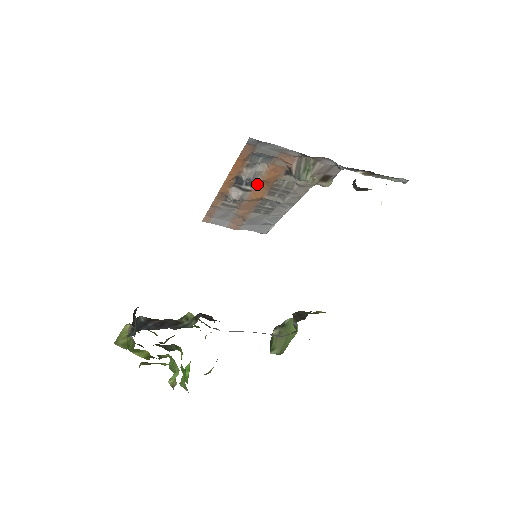
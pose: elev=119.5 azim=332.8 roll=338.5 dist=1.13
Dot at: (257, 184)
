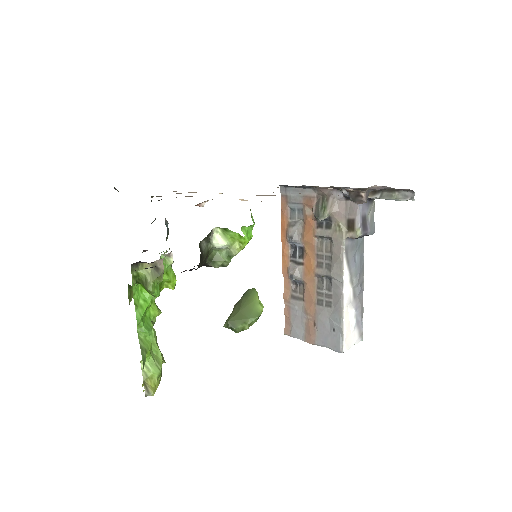
Dot at: (306, 253)
